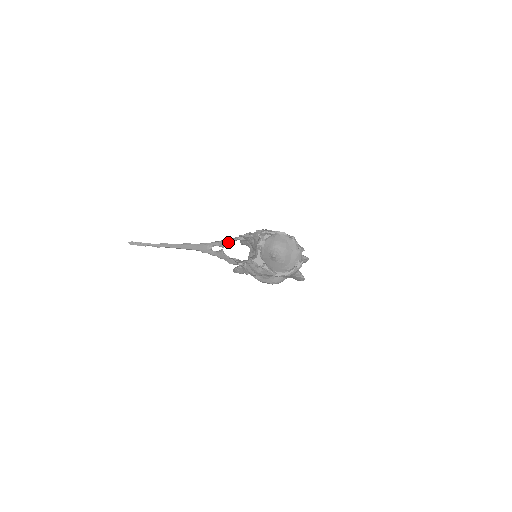
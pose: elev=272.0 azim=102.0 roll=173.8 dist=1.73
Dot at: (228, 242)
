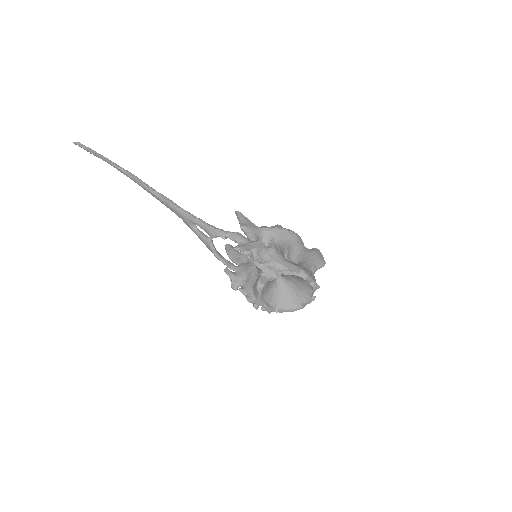
Dot at: (218, 236)
